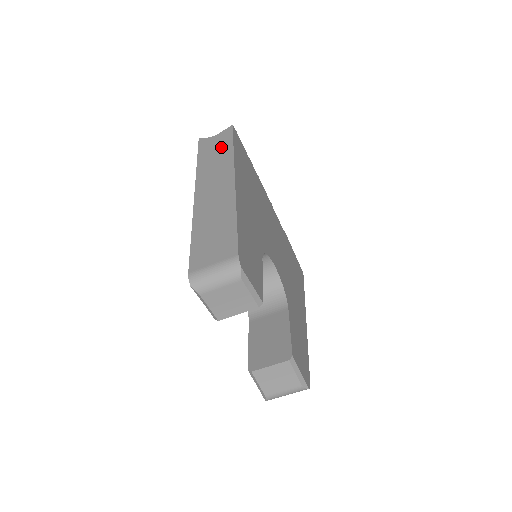
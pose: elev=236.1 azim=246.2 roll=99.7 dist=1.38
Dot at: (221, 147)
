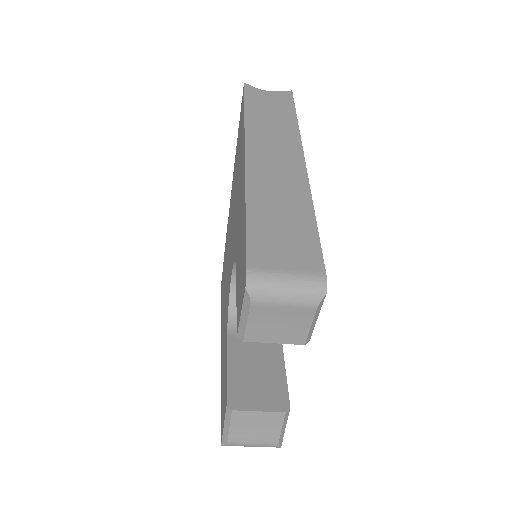
Dot at: (279, 110)
